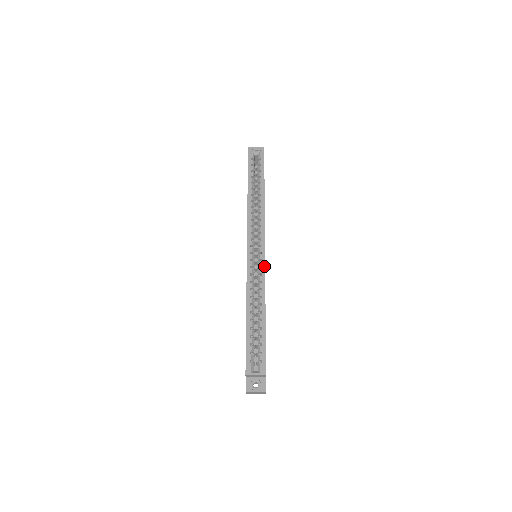
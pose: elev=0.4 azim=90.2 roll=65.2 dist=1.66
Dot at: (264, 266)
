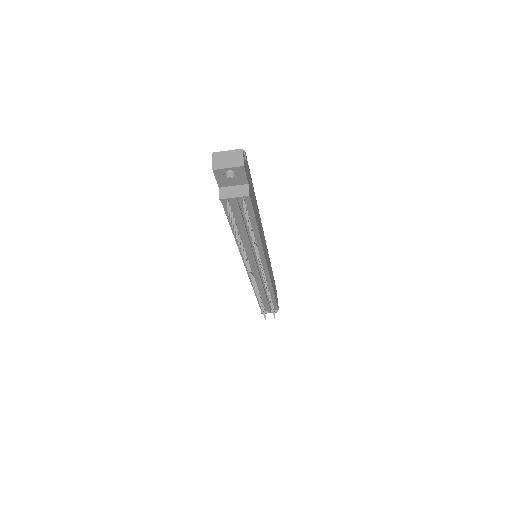
Dot at: occluded
